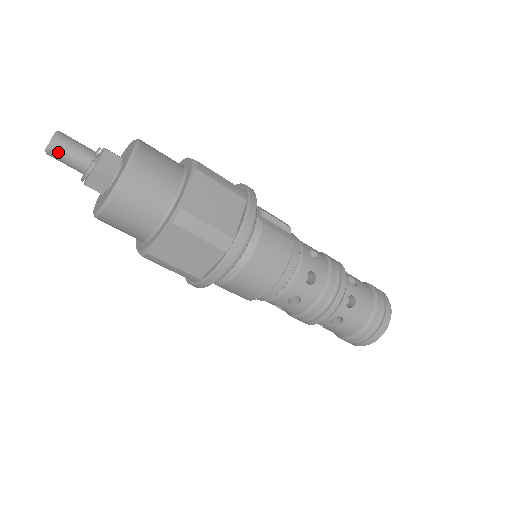
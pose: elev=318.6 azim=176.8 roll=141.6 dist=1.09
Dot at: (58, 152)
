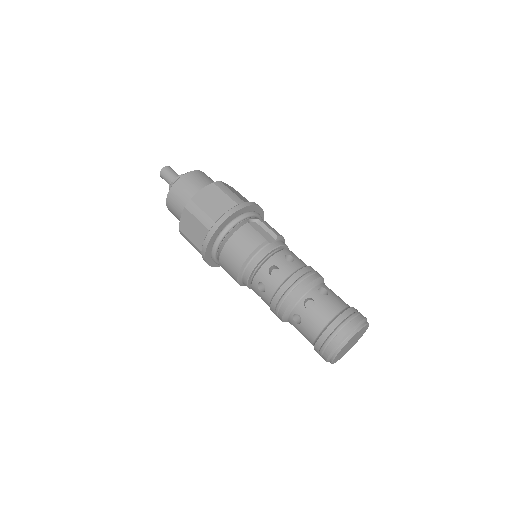
Dot at: (163, 175)
